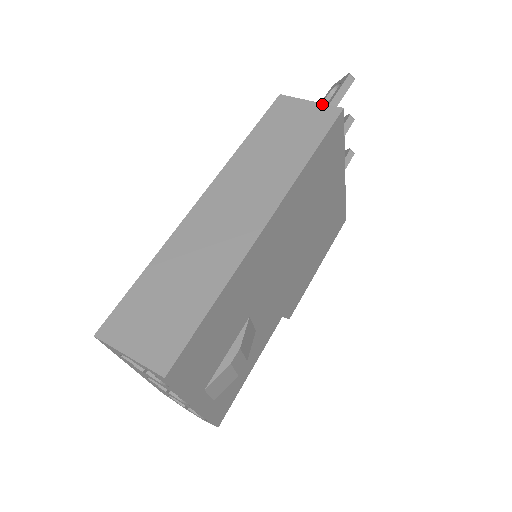
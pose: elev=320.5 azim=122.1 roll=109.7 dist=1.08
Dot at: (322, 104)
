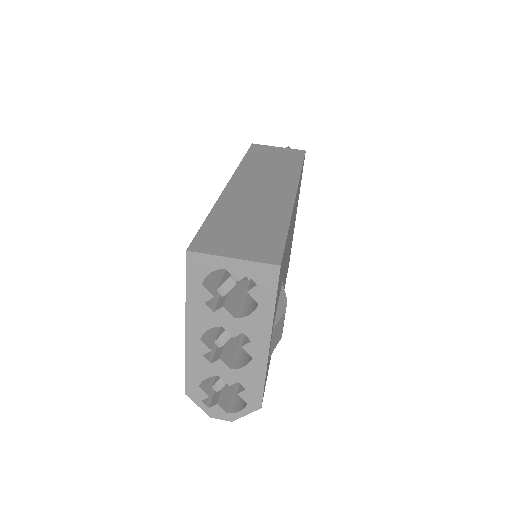
Dot at: (289, 148)
